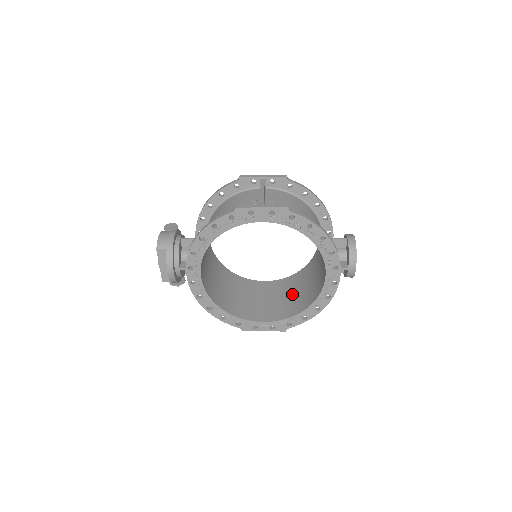
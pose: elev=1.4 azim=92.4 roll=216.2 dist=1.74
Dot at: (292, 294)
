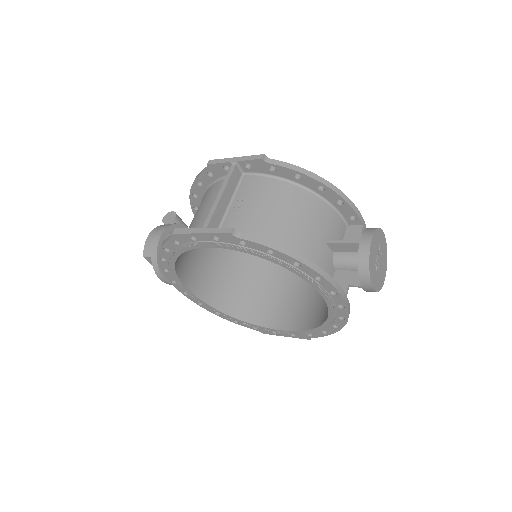
Dot at: occluded
